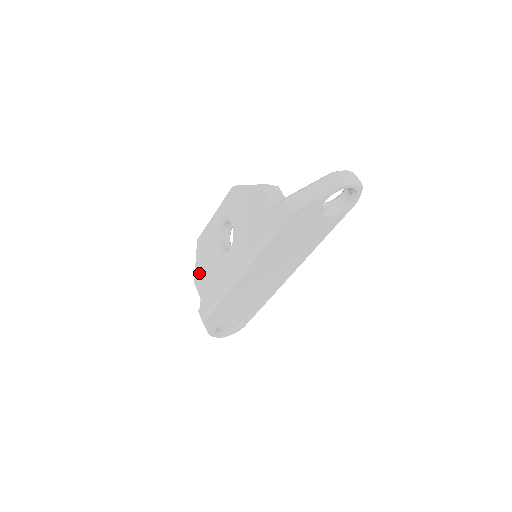
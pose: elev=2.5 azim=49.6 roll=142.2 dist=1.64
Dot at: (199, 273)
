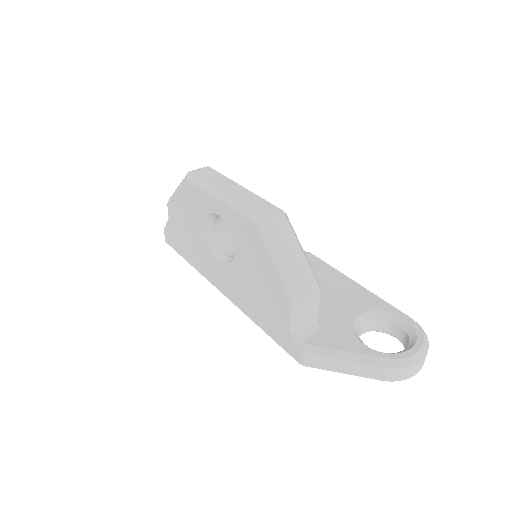
Dot at: (176, 210)
